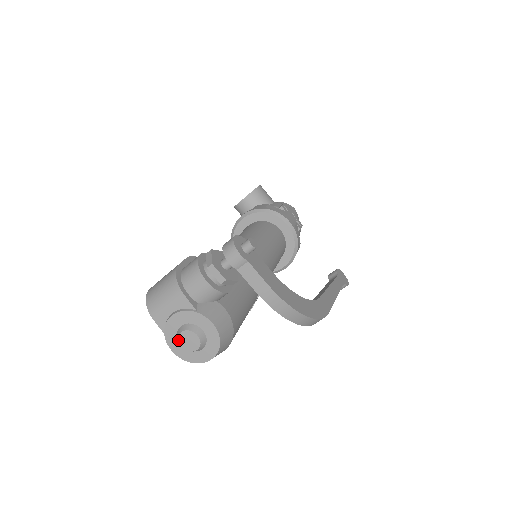
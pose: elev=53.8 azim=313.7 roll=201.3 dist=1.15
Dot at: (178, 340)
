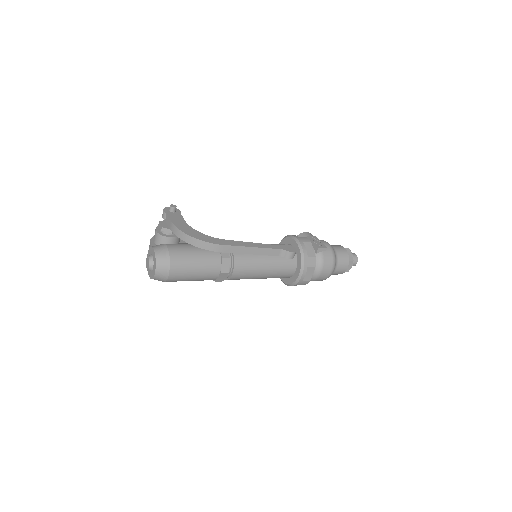
Dot at: (146, 265)
